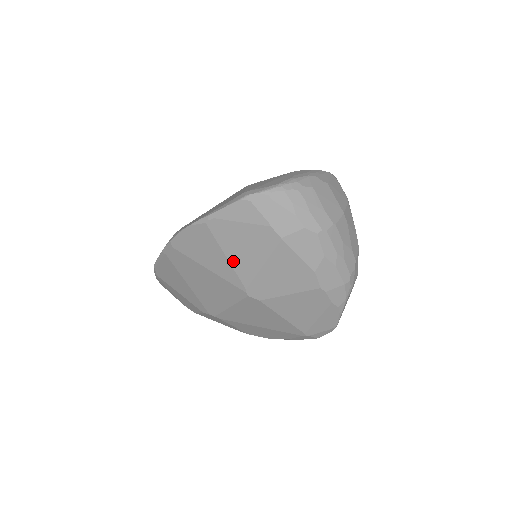
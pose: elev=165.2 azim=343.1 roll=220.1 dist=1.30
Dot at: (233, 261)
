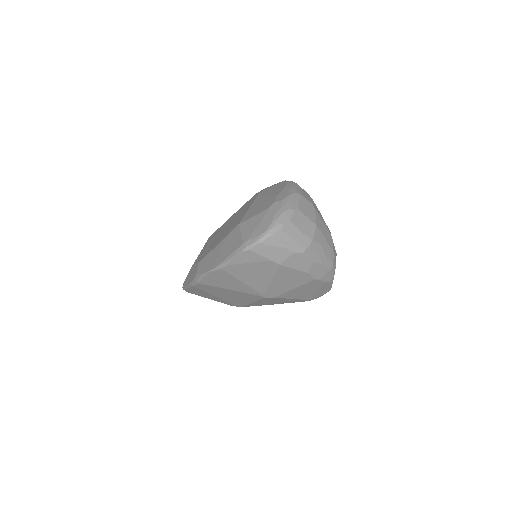
Dot at: (249, 283)
